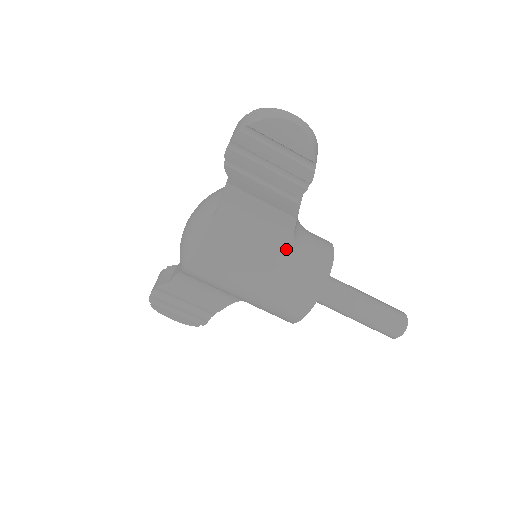
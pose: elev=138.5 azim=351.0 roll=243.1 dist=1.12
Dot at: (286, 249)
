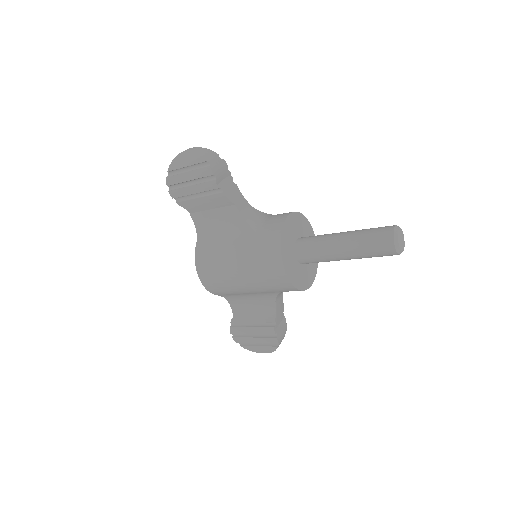
Dot at: (245, 230)
